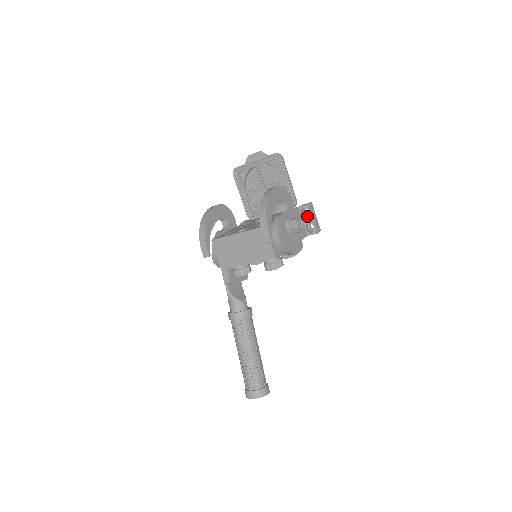
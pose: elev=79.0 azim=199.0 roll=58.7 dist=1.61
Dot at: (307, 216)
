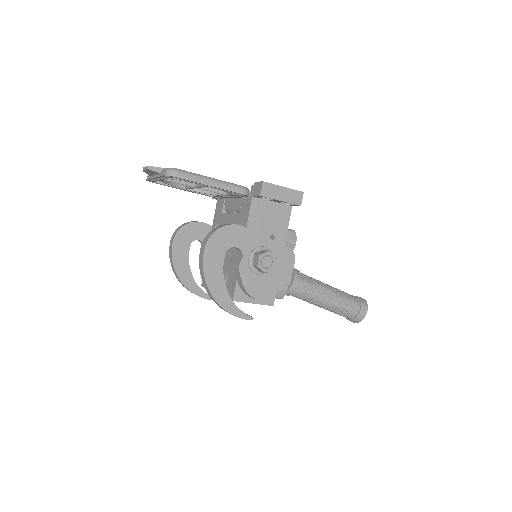
Dot at: occluded
